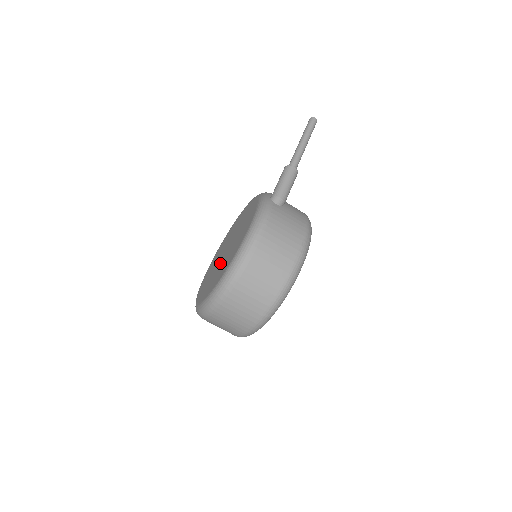
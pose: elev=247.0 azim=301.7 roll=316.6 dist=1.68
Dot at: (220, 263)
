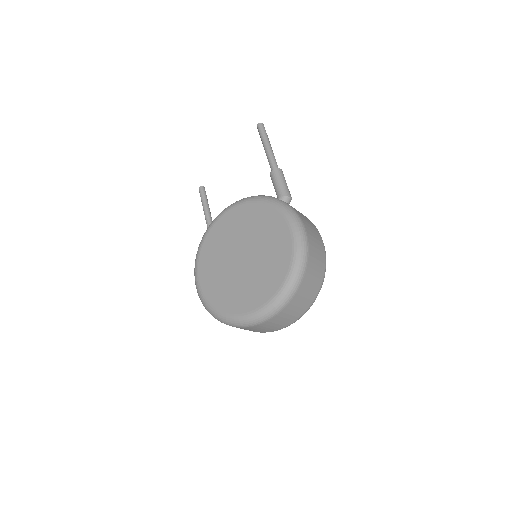
Dot at: (248, 270)
